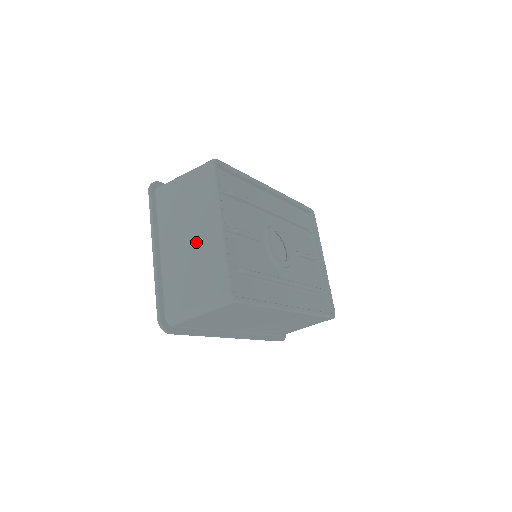
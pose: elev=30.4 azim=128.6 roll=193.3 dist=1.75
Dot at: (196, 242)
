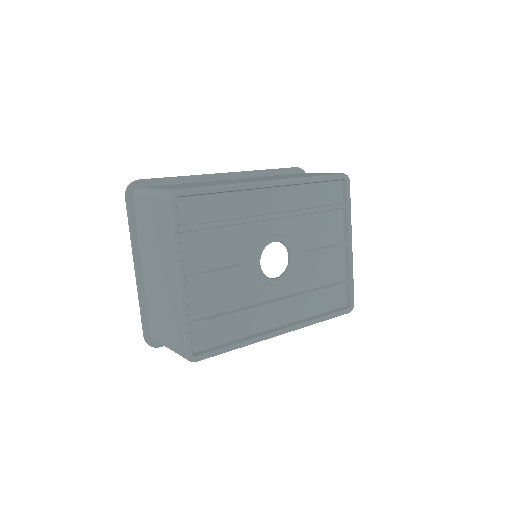
Dot at: (163, 283)
